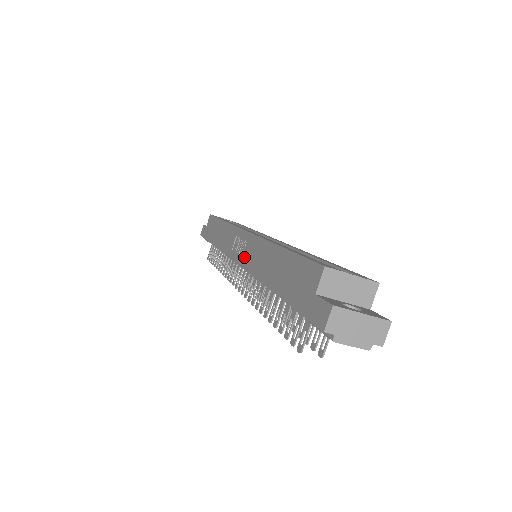
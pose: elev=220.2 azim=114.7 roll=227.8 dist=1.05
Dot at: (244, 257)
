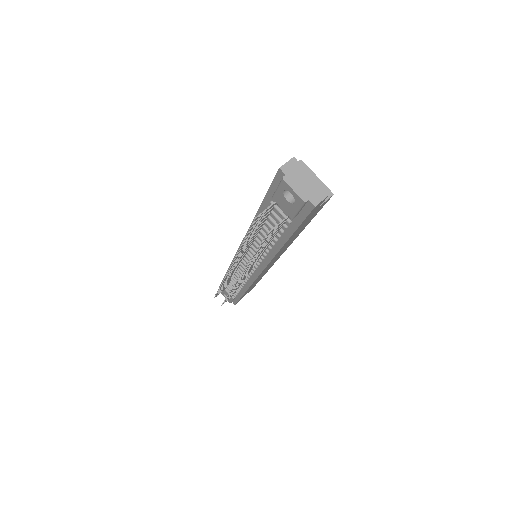
Dot at: occluded
